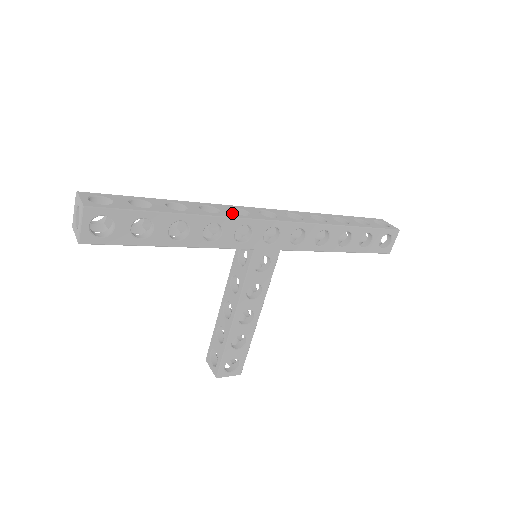
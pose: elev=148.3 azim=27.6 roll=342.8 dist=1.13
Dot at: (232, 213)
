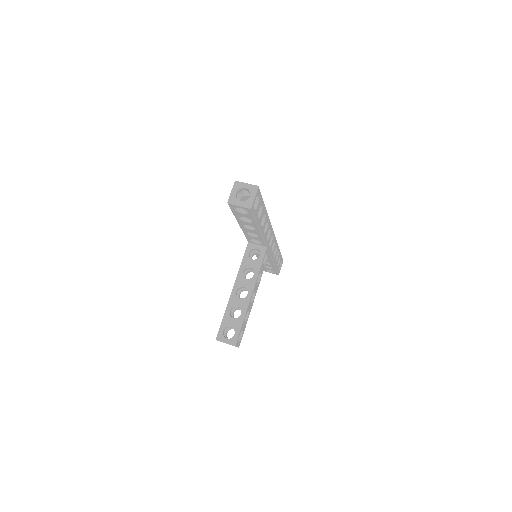
Dot at: occluded
